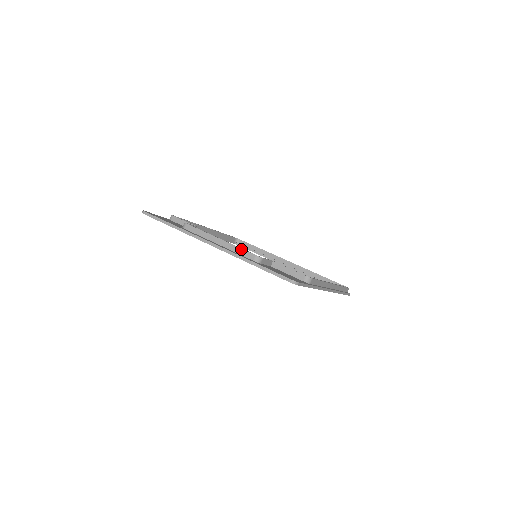
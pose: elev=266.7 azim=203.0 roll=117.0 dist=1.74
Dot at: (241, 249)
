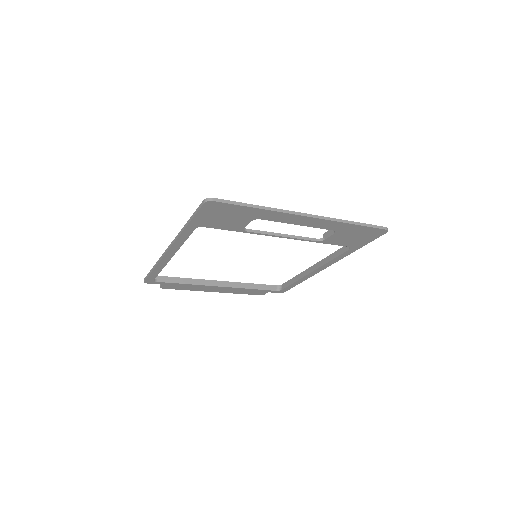
Dot at: occluded
